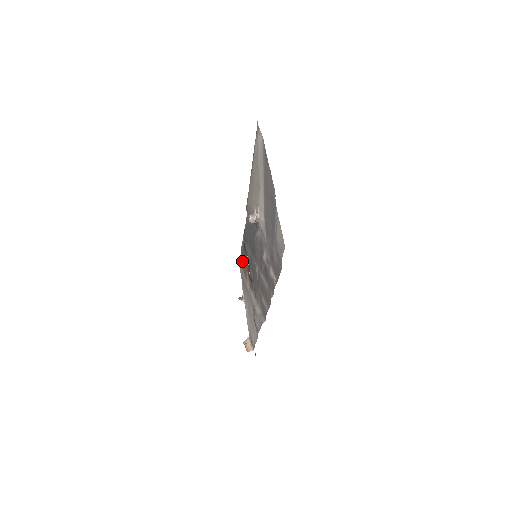
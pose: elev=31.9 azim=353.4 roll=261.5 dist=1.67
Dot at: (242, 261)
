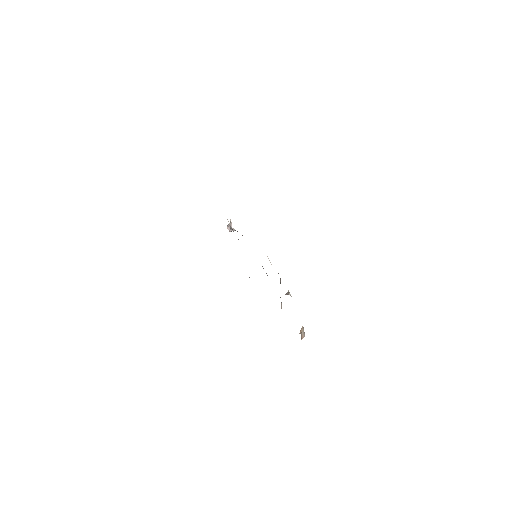
Dot at: occluded
